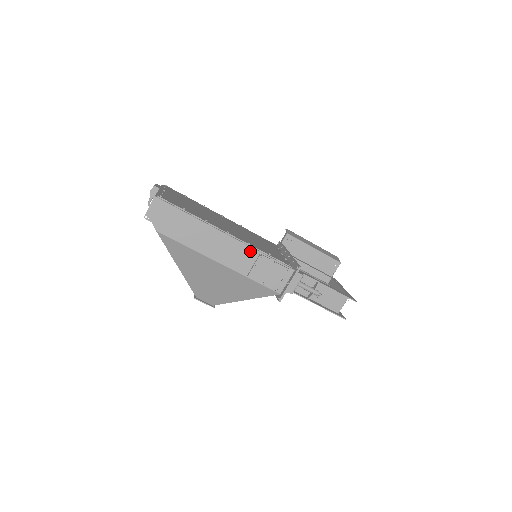
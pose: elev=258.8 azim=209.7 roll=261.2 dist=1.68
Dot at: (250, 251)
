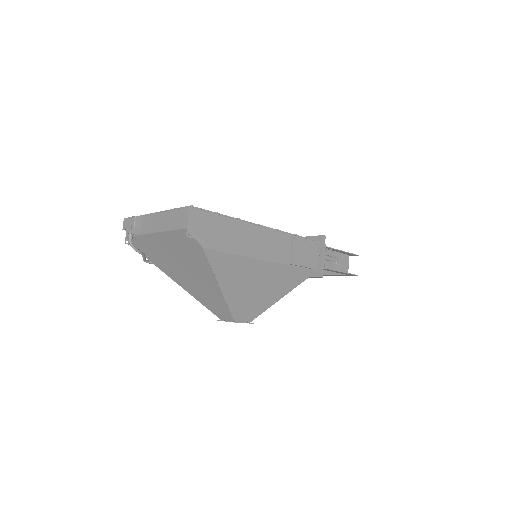
Dot at: (284, 237)
